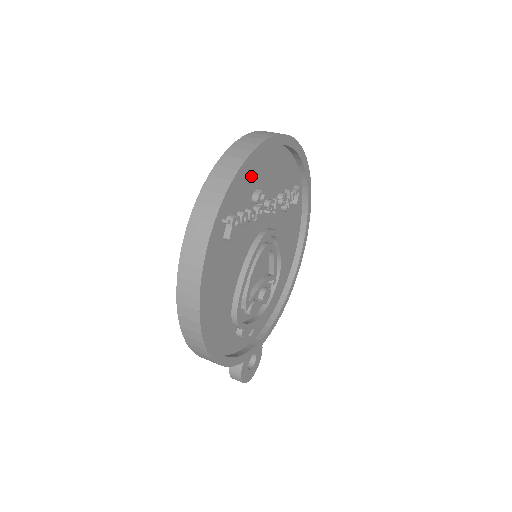
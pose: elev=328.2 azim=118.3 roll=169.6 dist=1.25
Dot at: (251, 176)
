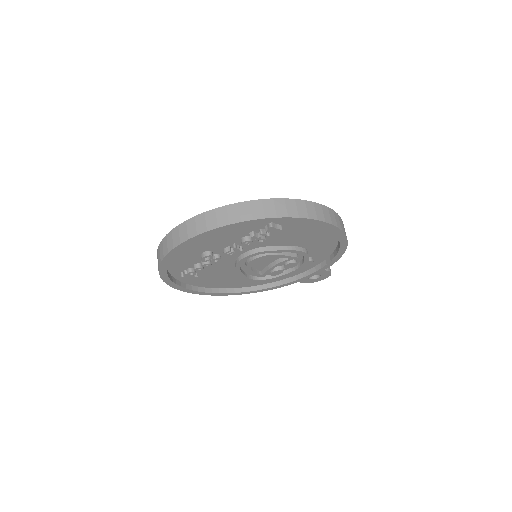
Dot at: (186, 255)
